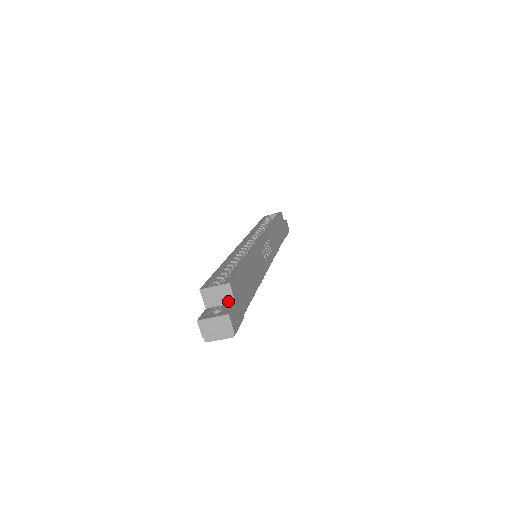
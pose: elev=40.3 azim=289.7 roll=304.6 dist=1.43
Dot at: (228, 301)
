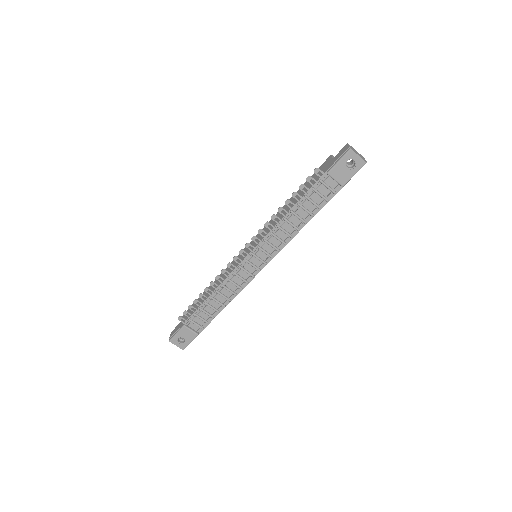
Dot at: occluded
